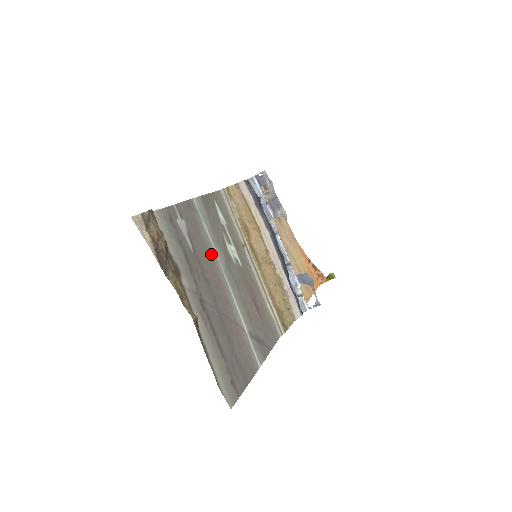
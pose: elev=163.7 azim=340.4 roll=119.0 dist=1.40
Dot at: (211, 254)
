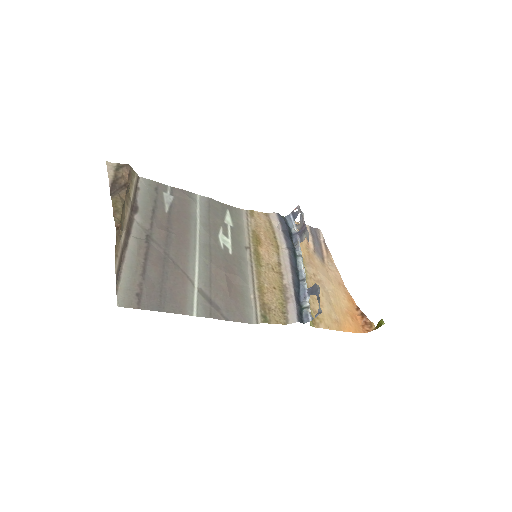
Dot at: (190, 225)
